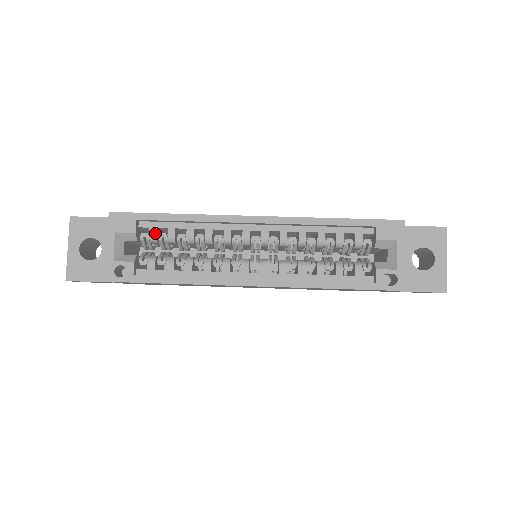
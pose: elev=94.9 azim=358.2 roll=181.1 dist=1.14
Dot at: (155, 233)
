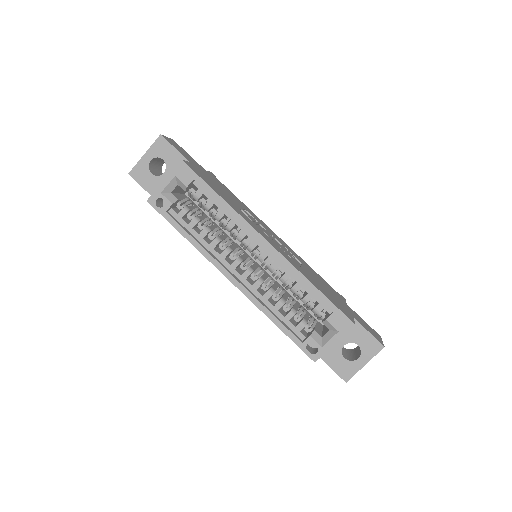
Dot at: (200, 196)
